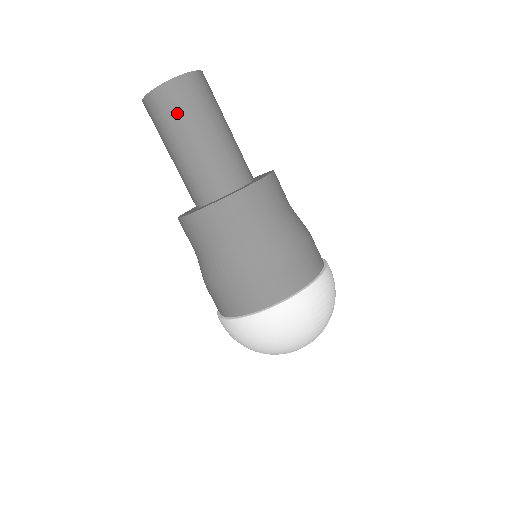
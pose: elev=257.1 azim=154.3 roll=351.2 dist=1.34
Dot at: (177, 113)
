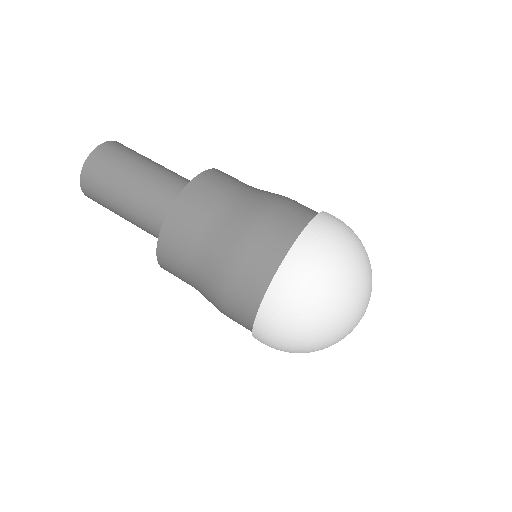
Dot at: (118, 159)
